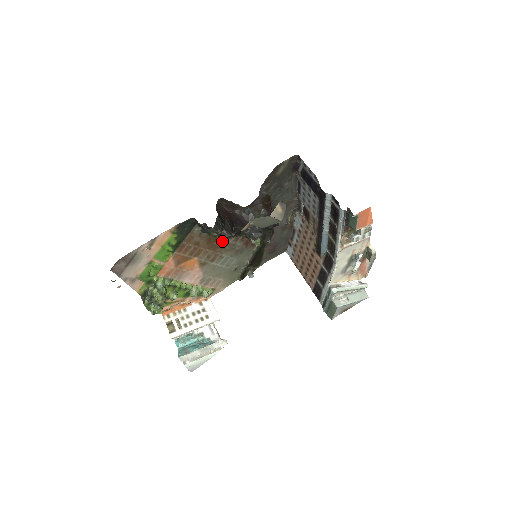
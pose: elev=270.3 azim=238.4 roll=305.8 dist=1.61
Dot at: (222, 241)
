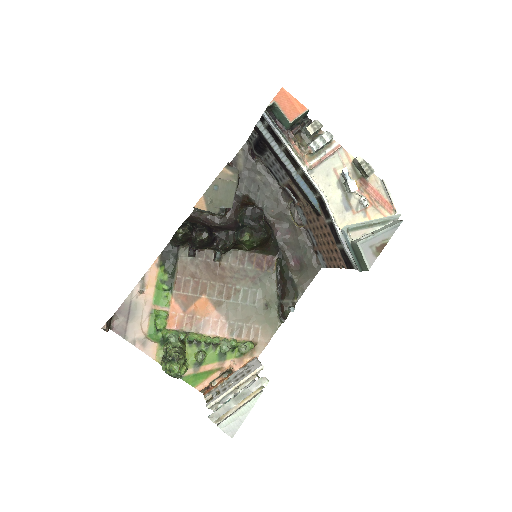
Dot at: (225, 267)
